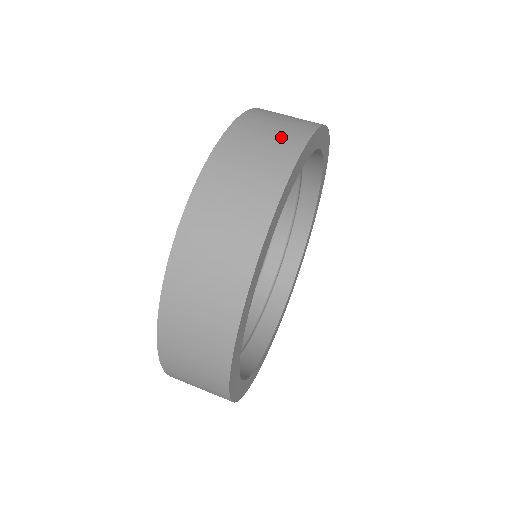
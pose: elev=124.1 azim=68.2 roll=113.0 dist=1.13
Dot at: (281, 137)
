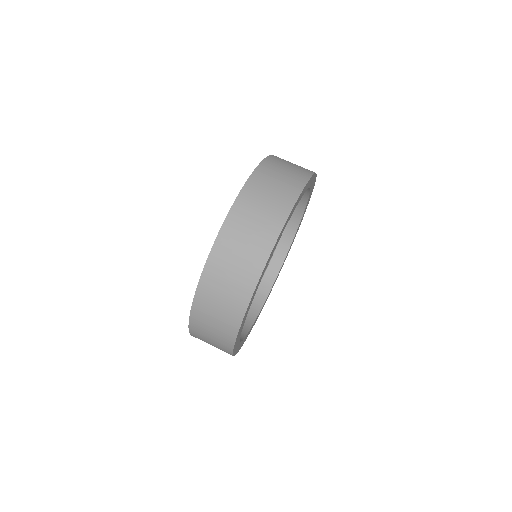
Dot at: (272, 208)
